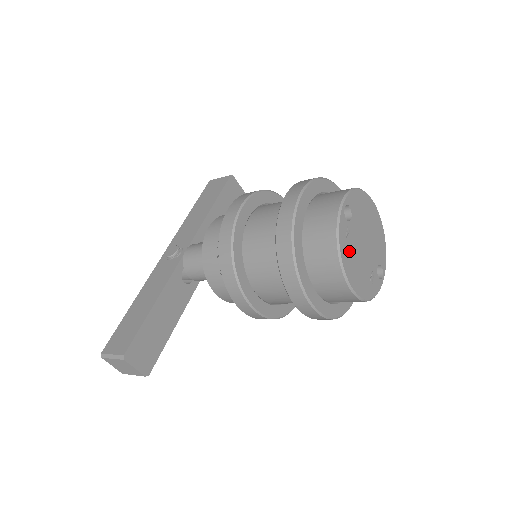
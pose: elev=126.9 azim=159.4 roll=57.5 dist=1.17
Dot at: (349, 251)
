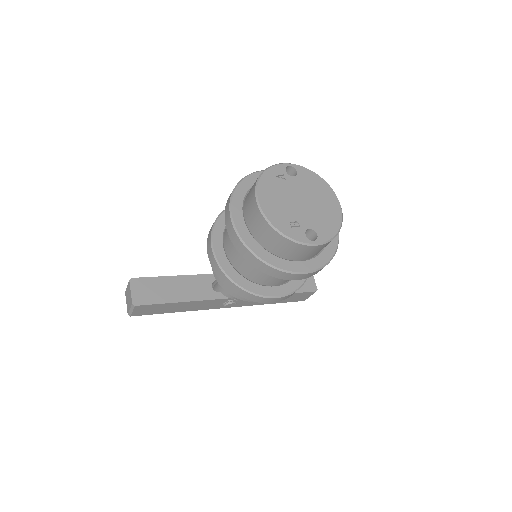
Dot at: (274, 185)
